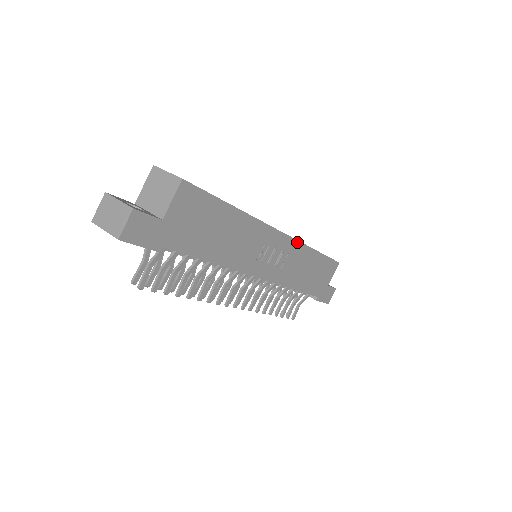
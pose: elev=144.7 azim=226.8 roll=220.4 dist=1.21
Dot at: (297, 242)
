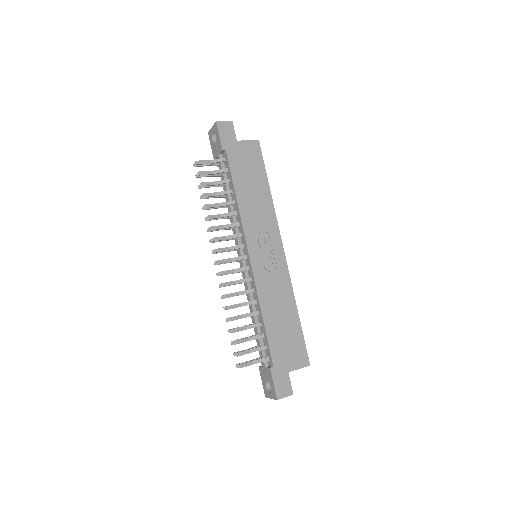
Dot at: (288, 275)
